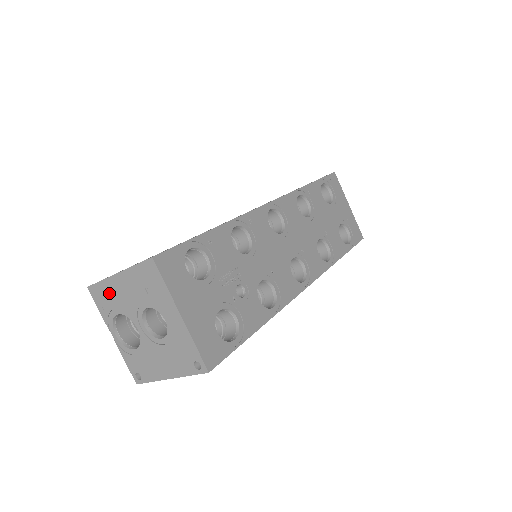
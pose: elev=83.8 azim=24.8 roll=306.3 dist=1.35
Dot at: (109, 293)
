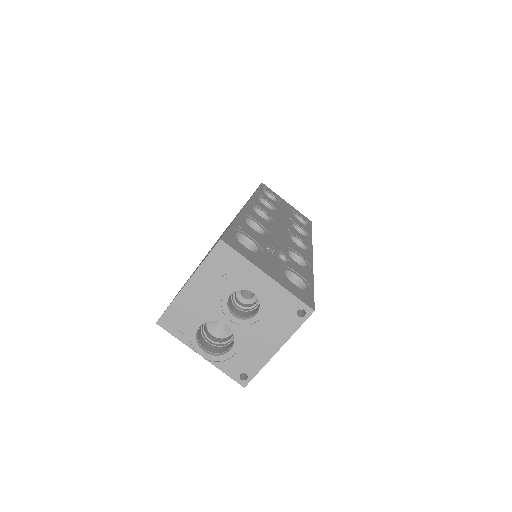
Dot at: (184, 310)
